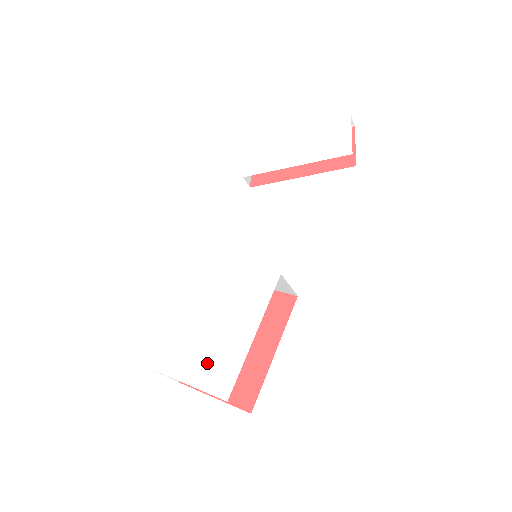
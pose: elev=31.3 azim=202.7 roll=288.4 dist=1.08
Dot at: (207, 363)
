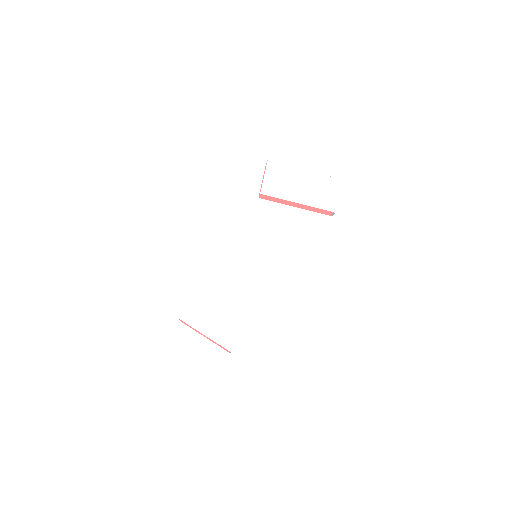
Dot at: (221, 326)
